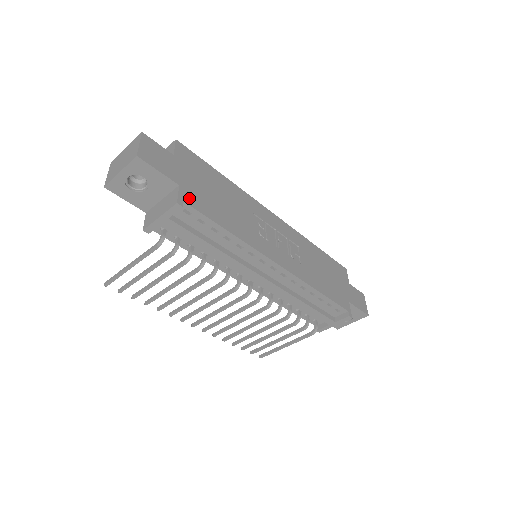
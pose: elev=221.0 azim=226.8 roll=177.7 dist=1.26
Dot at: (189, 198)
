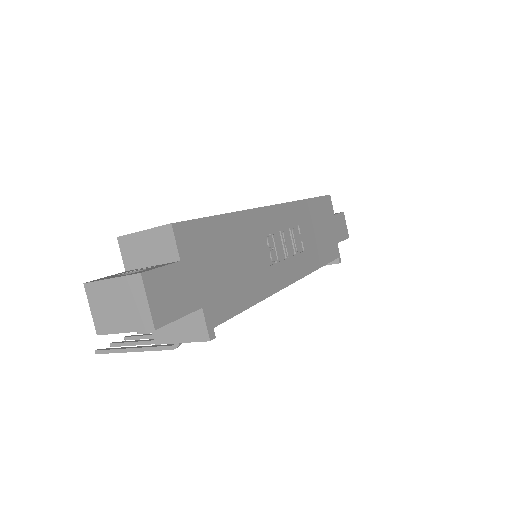
Dot at: (215, 313)
